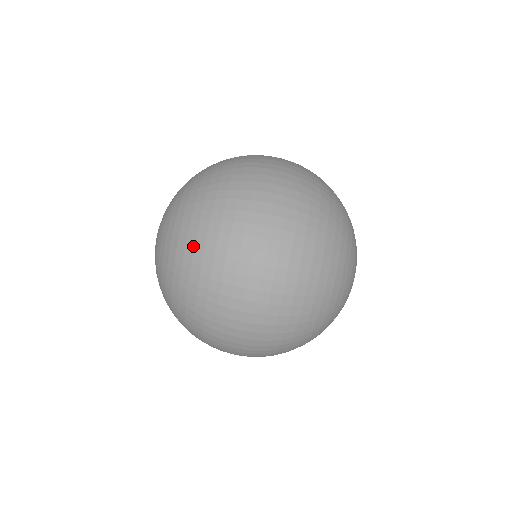
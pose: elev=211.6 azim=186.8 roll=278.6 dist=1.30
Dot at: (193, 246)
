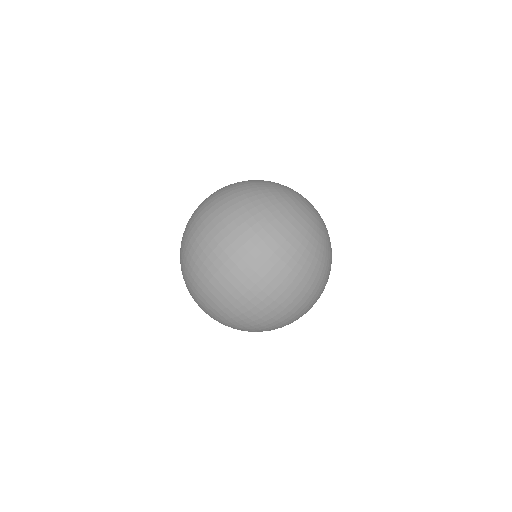
Dot at: (198, 279)
